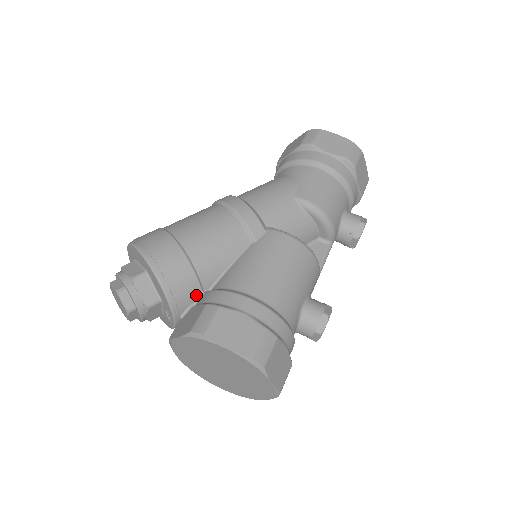
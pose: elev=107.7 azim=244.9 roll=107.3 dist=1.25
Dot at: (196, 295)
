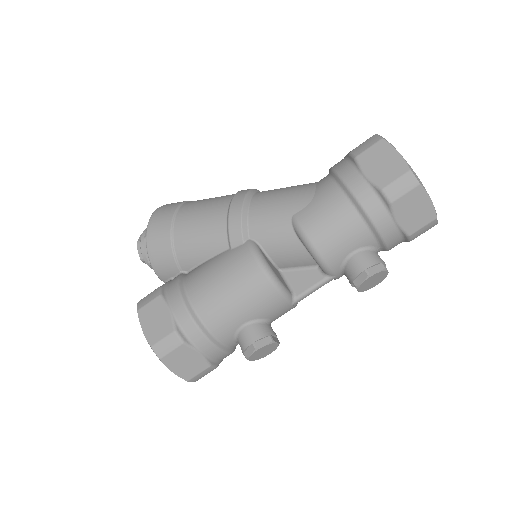
Dot at: (175, 272)
